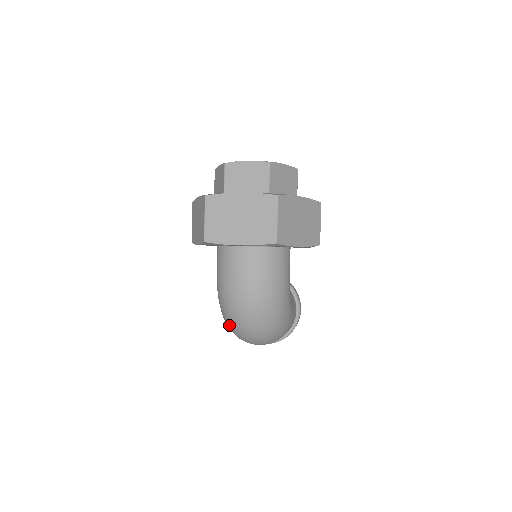
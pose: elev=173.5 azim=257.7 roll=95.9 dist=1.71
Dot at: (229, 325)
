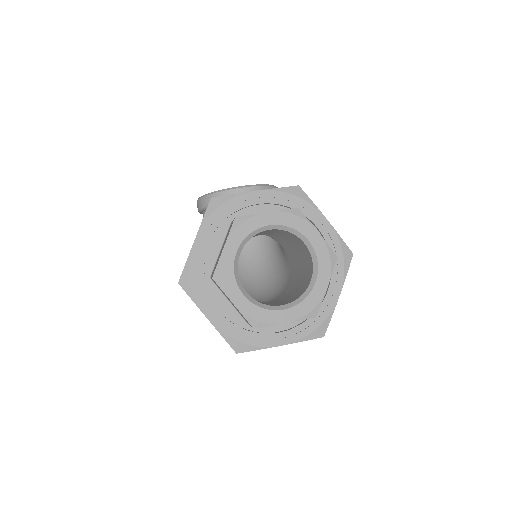
Dot at: occluded
